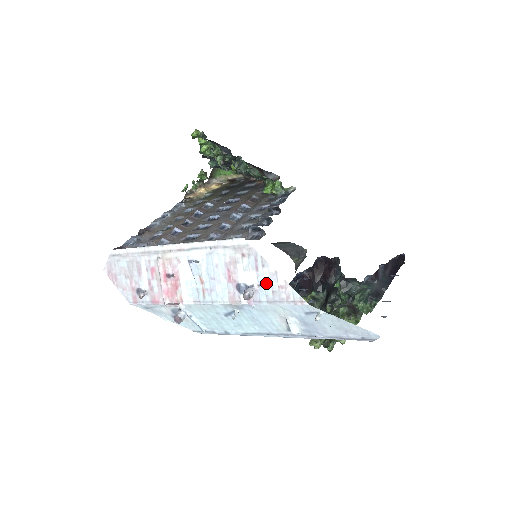
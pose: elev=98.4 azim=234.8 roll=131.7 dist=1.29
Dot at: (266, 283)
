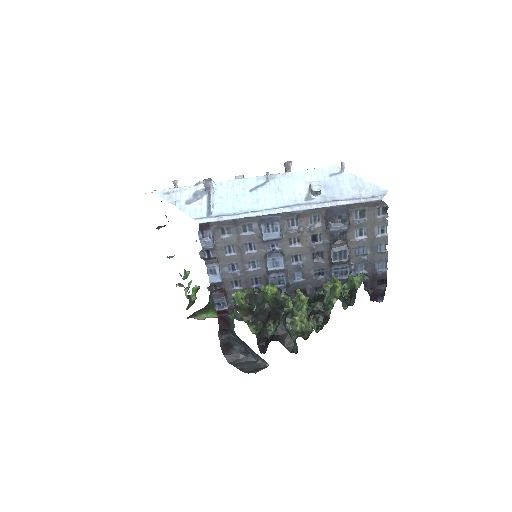
Dot at: occluded
